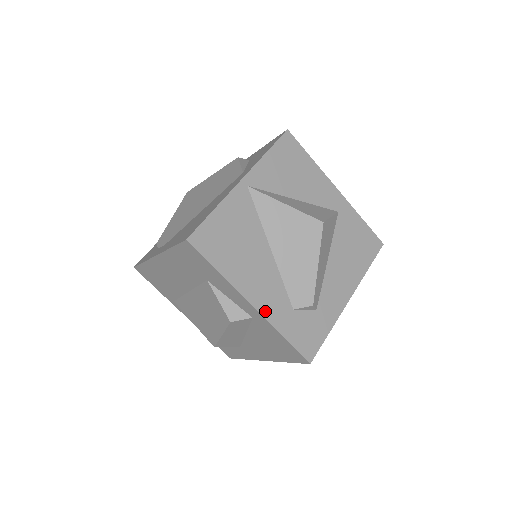
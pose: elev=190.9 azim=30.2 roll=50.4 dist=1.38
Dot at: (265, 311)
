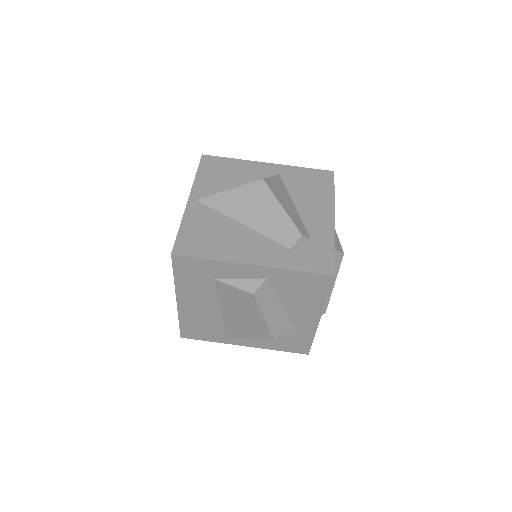
Dot at: (267, 263)
